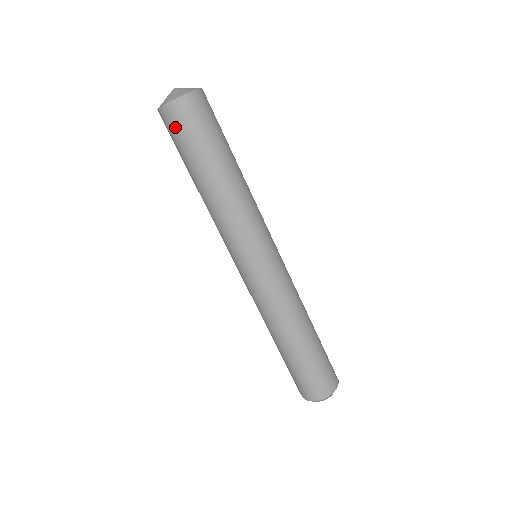
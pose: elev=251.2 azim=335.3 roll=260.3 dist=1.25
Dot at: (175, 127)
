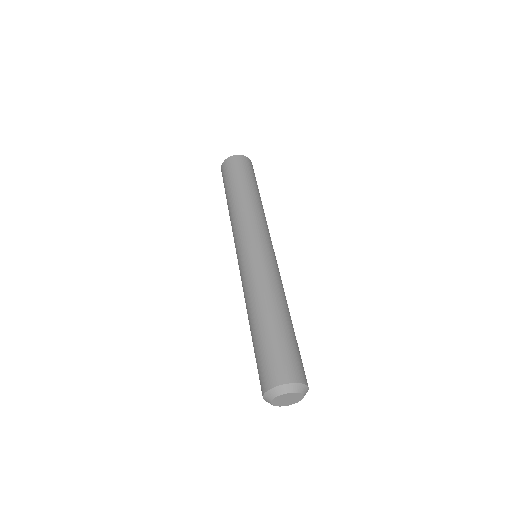
Dot at: (243, 164)
